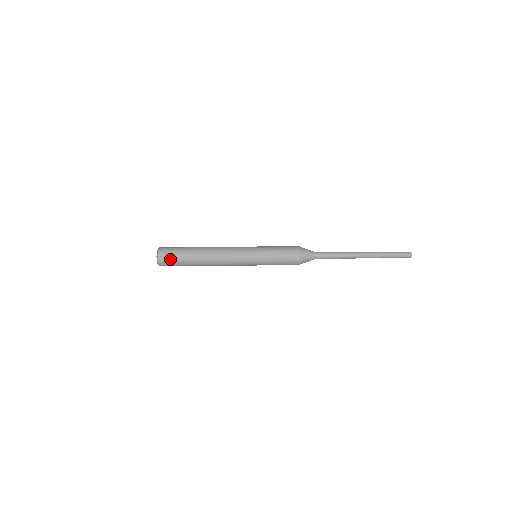
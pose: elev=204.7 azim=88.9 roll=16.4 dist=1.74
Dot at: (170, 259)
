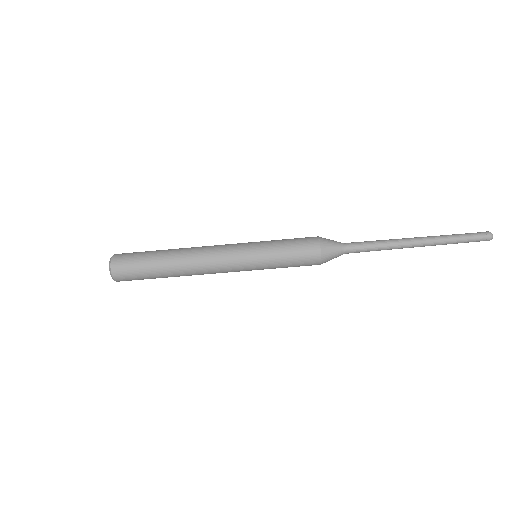
Dot at: (129, 259)
